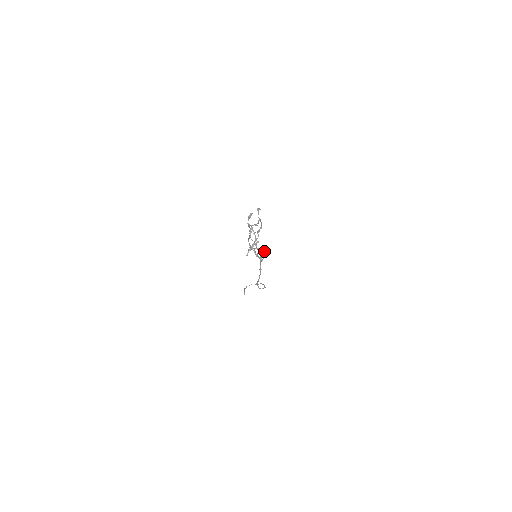
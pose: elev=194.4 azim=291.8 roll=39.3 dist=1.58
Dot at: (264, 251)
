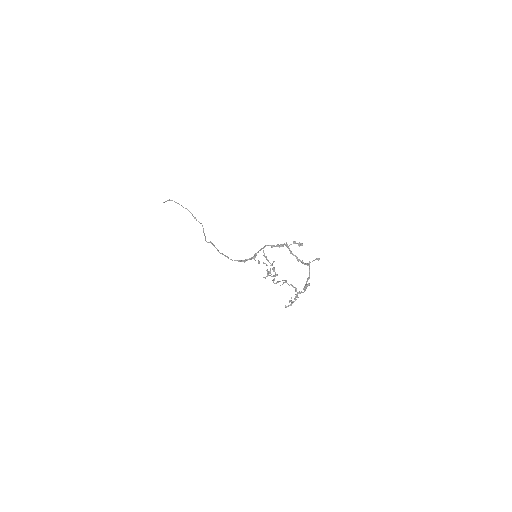
Dot at: occluded
